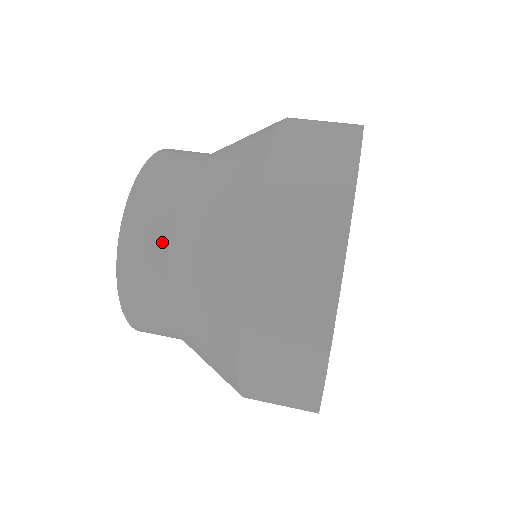
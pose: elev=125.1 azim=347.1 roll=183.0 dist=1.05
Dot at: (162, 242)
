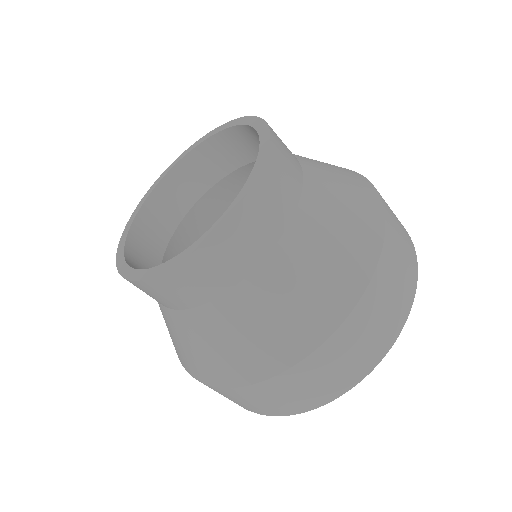
Dot at: (214, 290)
